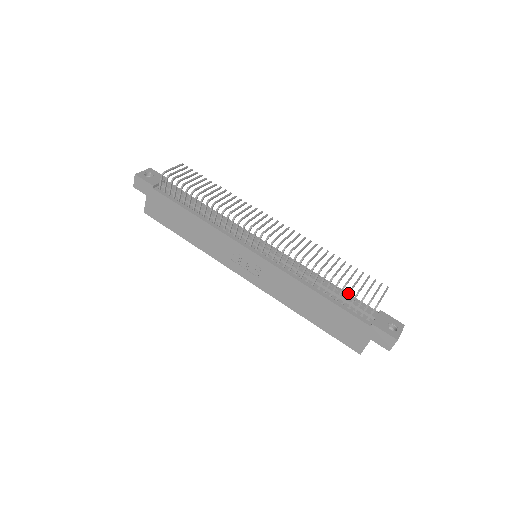
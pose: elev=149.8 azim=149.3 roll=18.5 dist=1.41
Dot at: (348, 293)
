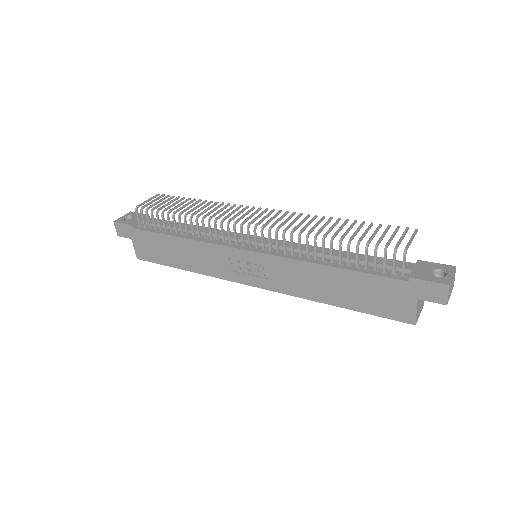
Dot at: (365, 251)
